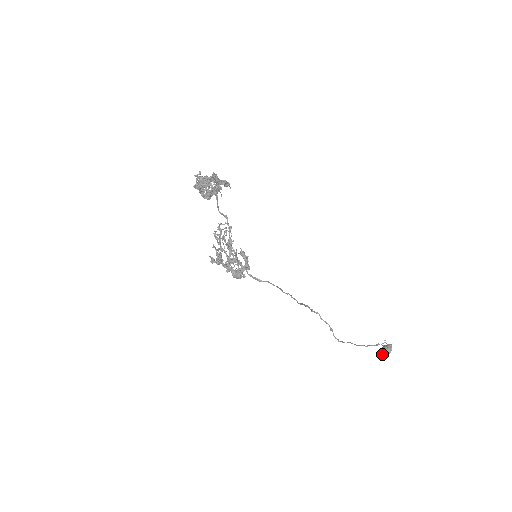
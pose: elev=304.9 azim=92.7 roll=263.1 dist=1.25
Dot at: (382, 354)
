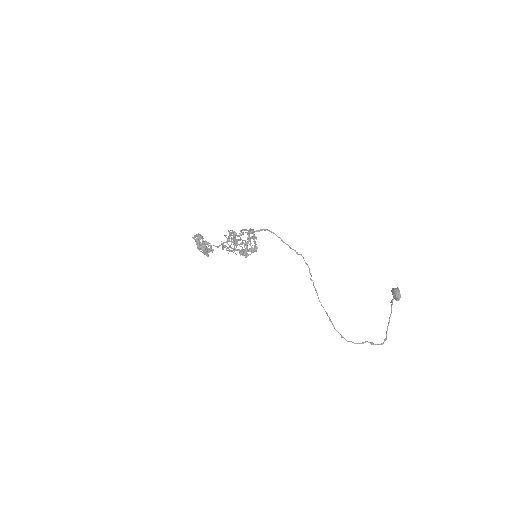
Dot at: (394, 289)
